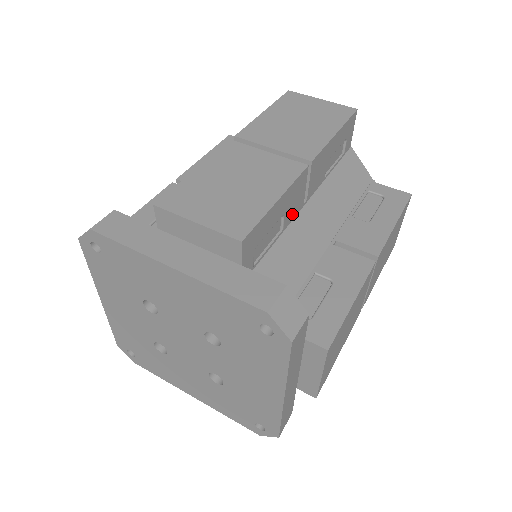
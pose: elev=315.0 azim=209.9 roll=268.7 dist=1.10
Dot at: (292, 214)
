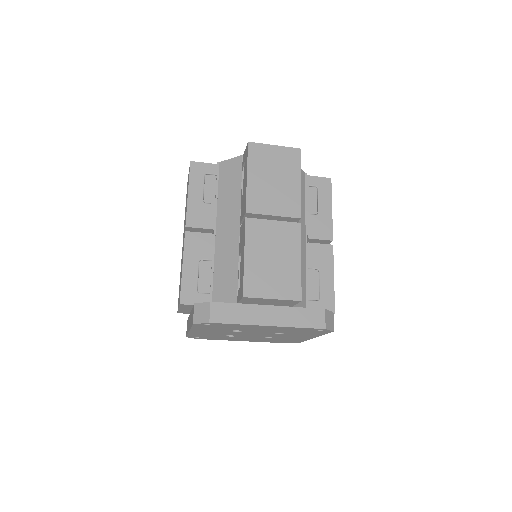
Dot at: occluded
